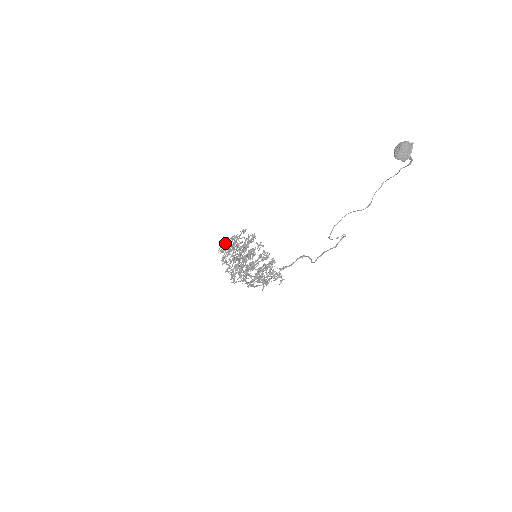
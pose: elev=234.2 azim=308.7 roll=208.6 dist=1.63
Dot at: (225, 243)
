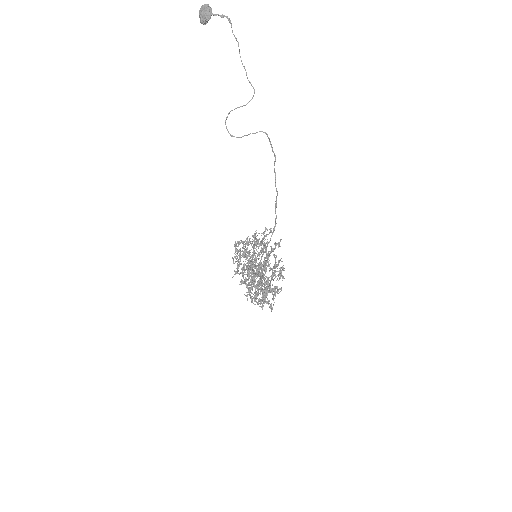
Dot at: occluded
